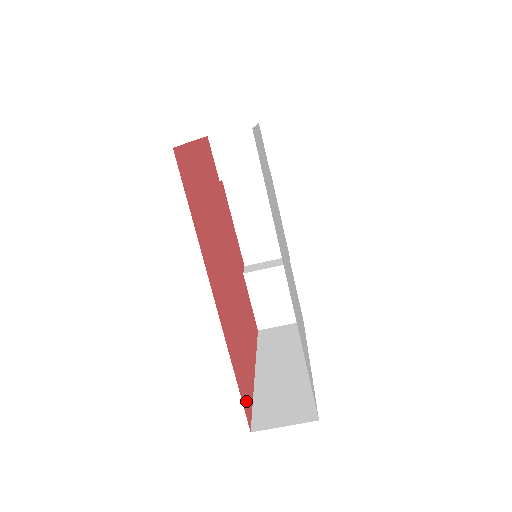
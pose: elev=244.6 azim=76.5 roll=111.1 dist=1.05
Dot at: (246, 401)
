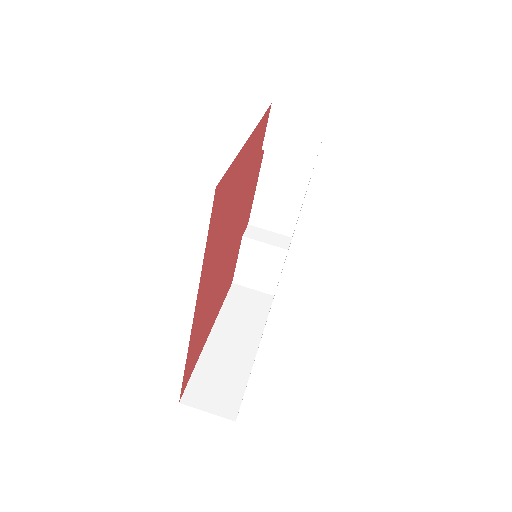
Dot at: (187, 377)
